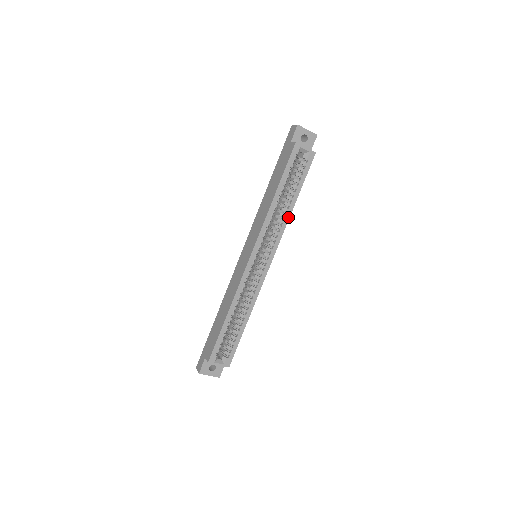
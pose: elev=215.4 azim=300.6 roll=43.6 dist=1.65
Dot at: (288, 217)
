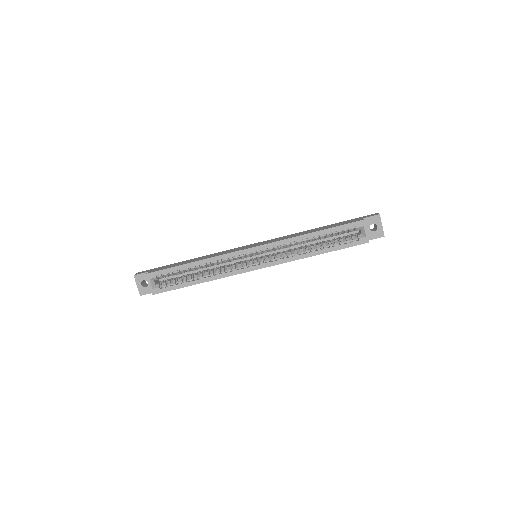
Dot at: (303, 257)
